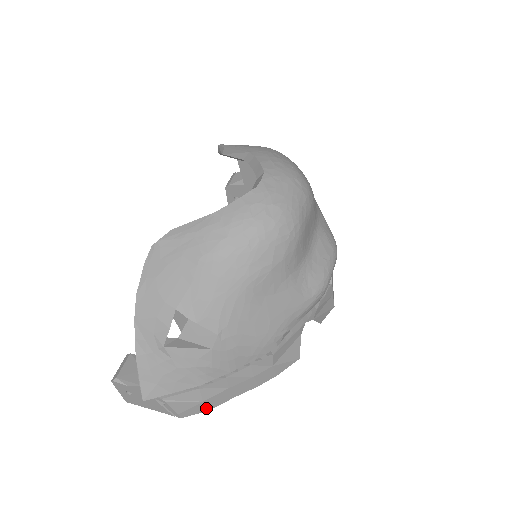
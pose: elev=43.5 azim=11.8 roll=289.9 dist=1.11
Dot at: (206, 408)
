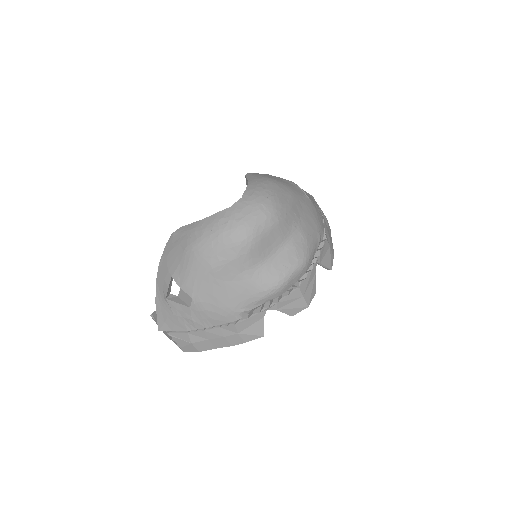
Dot at: (196, 349)
